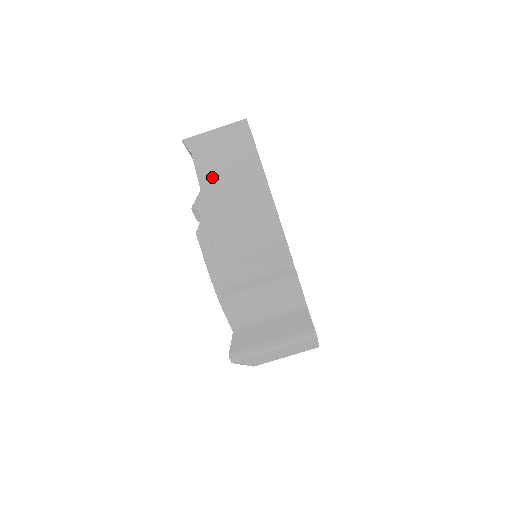
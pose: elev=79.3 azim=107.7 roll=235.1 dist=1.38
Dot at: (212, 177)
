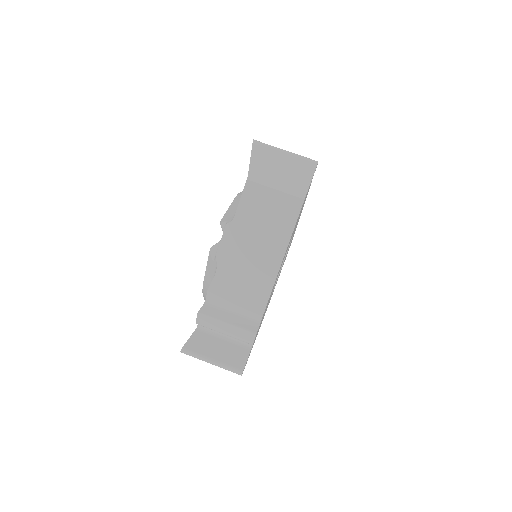
Dot at: (249, 215)
